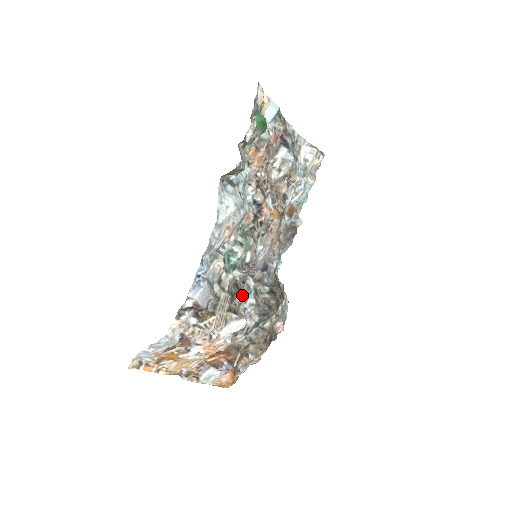
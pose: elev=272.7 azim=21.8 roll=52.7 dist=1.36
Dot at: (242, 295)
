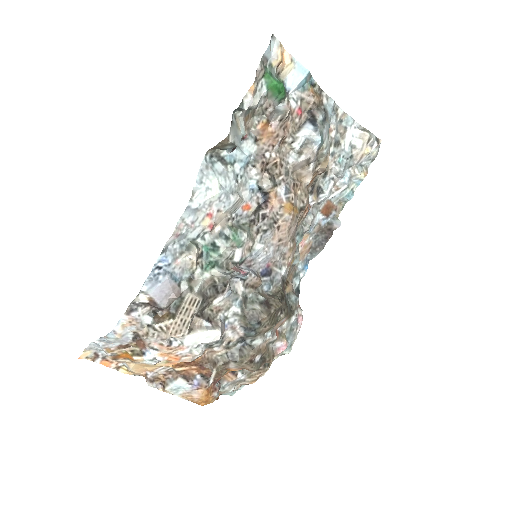
Dot at: (223, 300)
